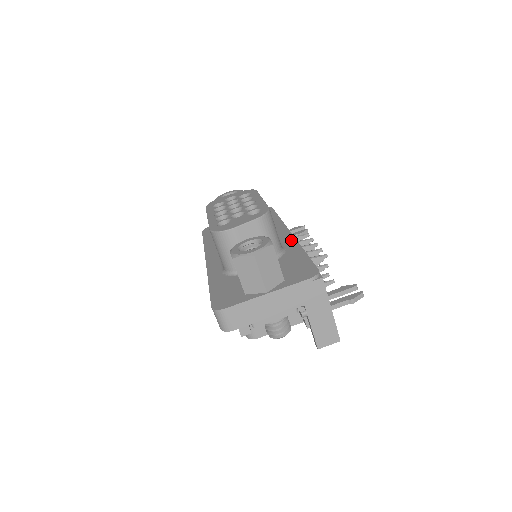
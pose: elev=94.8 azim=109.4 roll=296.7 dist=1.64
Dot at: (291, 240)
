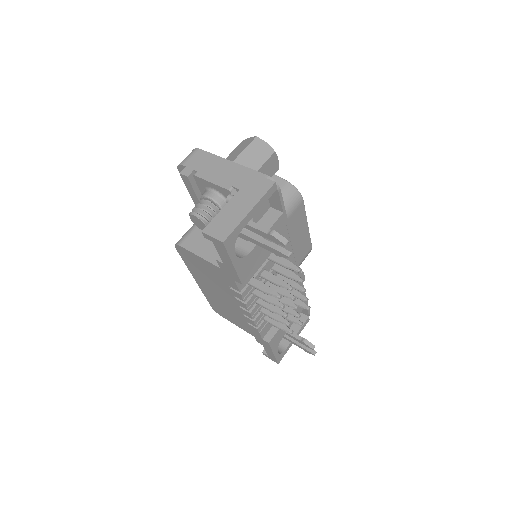
Dot at: occluded
